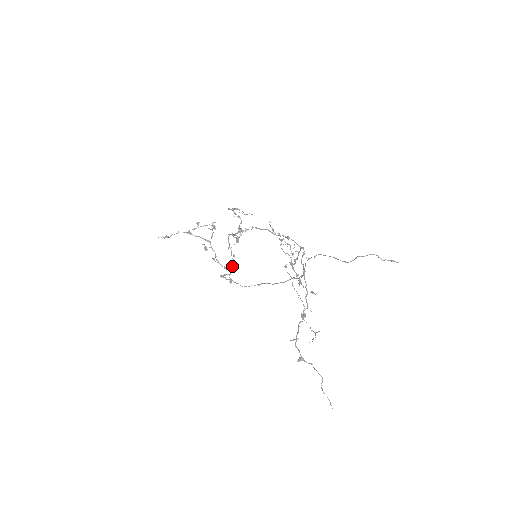
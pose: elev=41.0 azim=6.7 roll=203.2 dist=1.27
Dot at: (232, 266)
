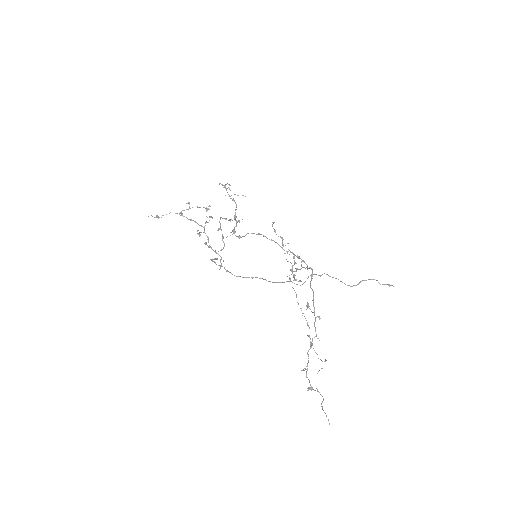
Dot at: (222, 249)
